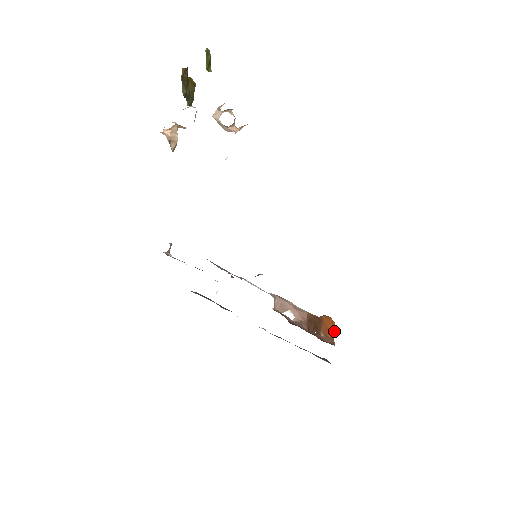
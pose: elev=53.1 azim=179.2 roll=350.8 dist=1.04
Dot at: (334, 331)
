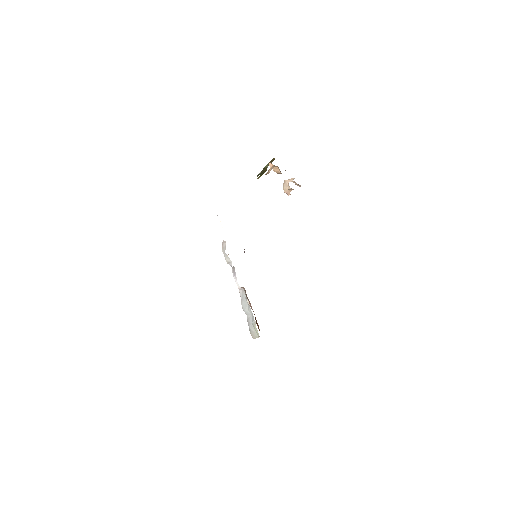
Dot at: occluded
